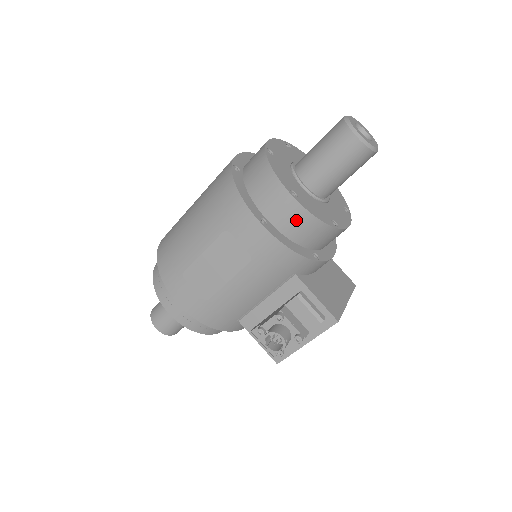
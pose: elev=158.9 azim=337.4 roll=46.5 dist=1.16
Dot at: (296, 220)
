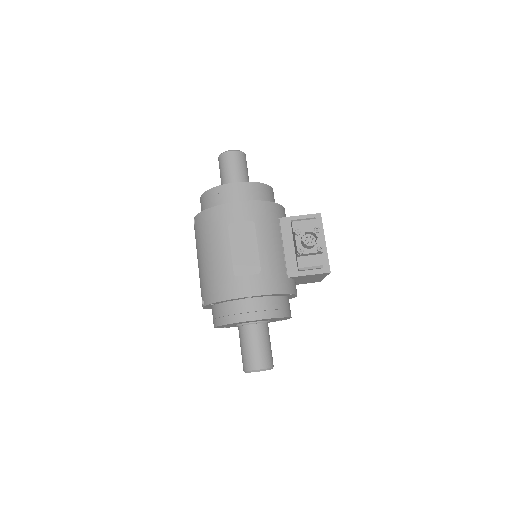
Dot at: (250, 191)
